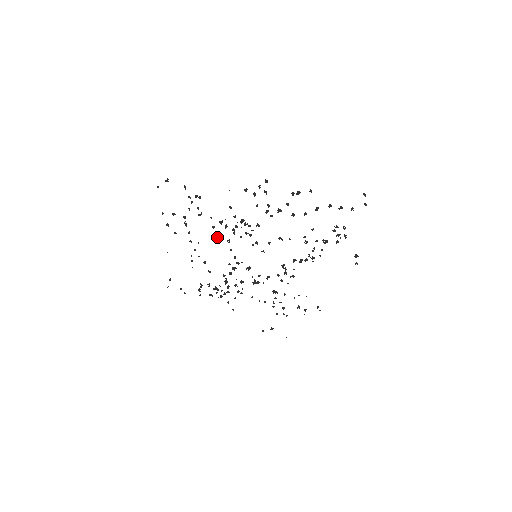
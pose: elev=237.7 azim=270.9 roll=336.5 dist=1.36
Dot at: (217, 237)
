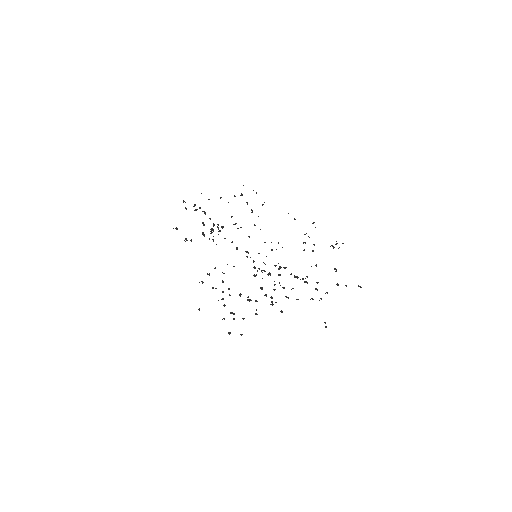
Dot at: (224, 319)
